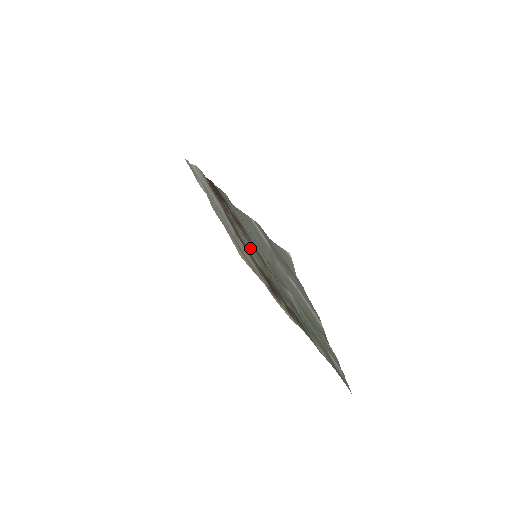
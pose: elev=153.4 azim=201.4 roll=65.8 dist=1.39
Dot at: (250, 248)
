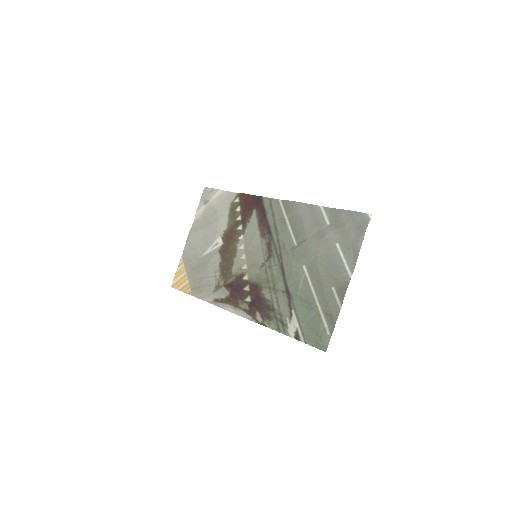
Dot at: (253, 250)
